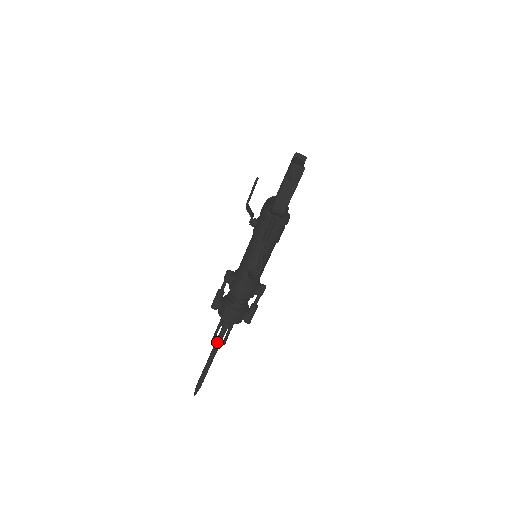
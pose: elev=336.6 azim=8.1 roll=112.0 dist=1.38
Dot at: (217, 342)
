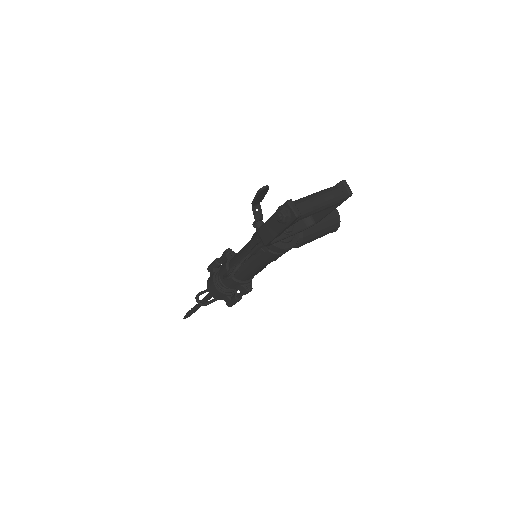
Dot at: (197, 299)
